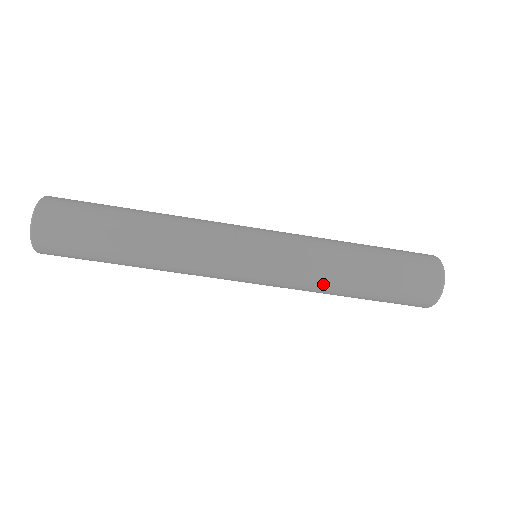
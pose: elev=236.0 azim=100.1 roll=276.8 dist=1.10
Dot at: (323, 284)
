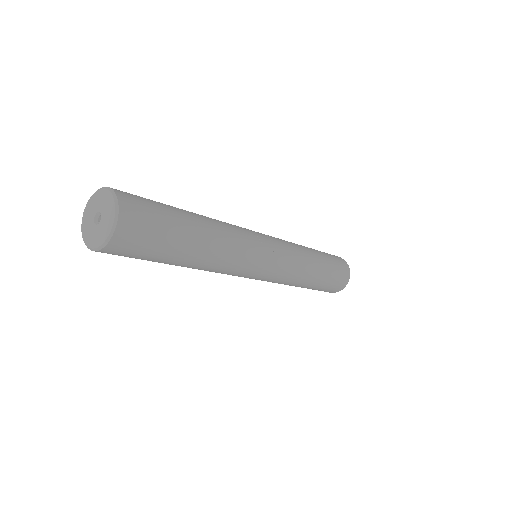
Dot at: (301, 278)
